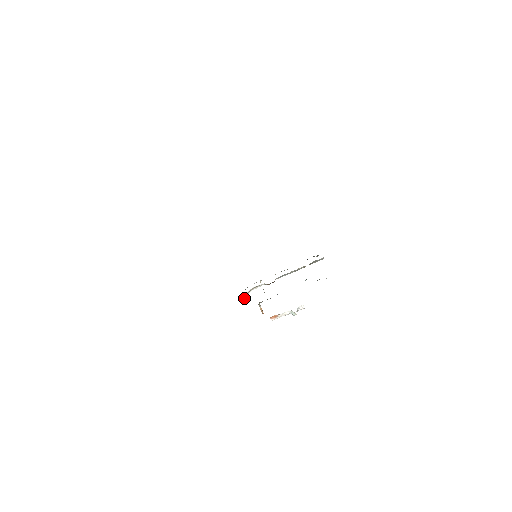
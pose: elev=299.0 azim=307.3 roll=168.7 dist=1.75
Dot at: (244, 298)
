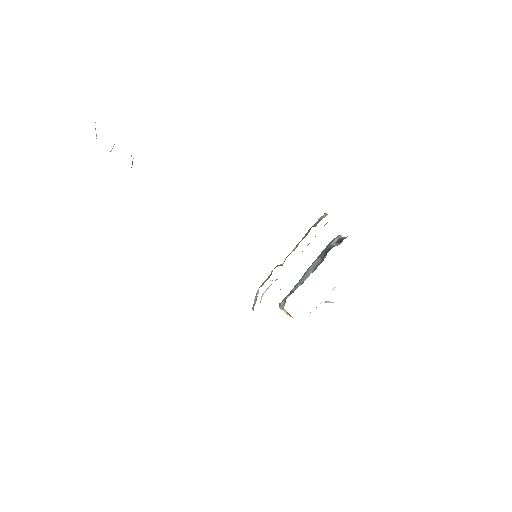
Dot at: occluded
